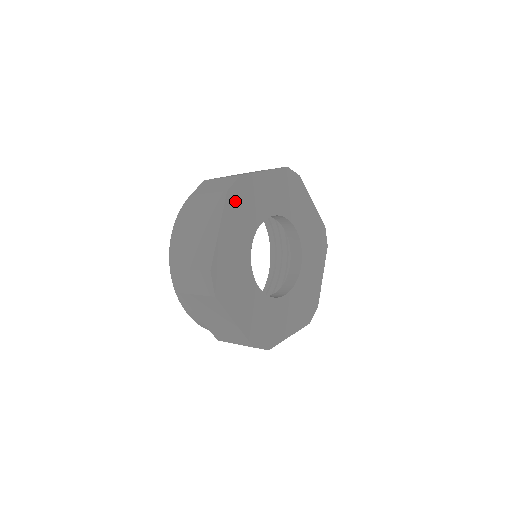
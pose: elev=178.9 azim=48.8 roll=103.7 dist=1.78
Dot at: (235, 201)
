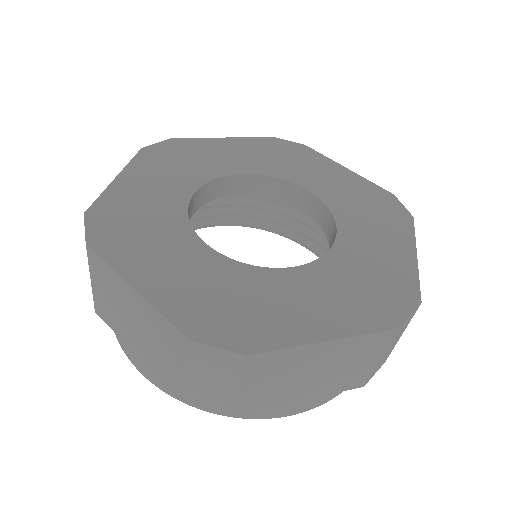
Dot at: (273, 146)
